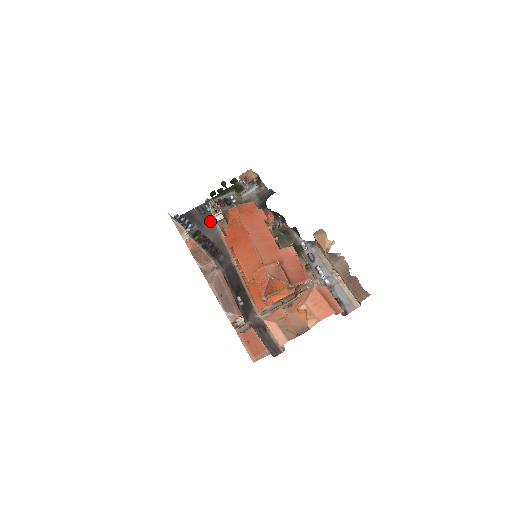
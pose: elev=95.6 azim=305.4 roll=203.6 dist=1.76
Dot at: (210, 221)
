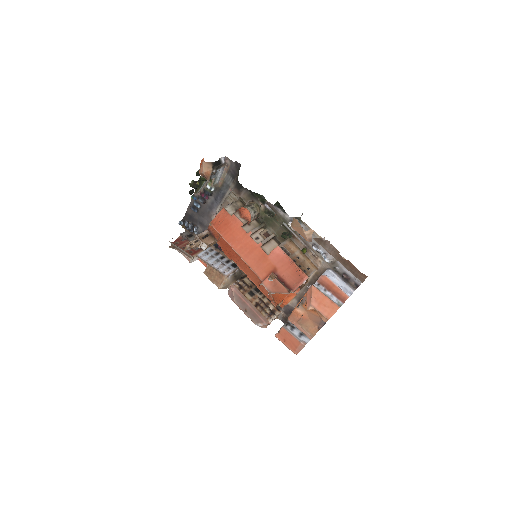
Dot at: (206, 218)
